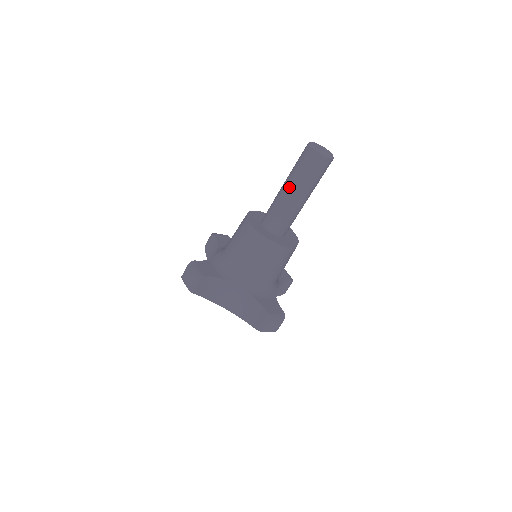
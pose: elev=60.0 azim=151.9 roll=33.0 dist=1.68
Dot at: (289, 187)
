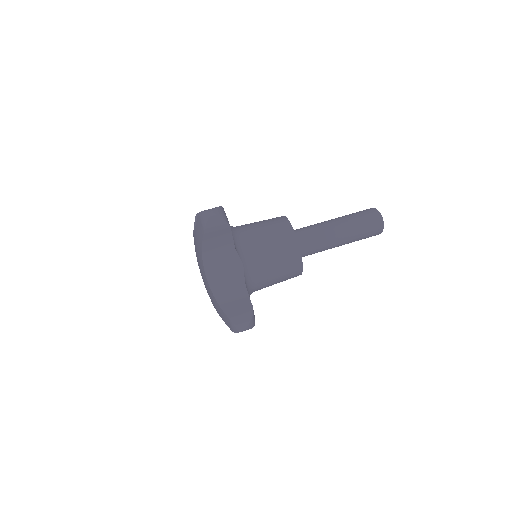
Dot at: occluded
